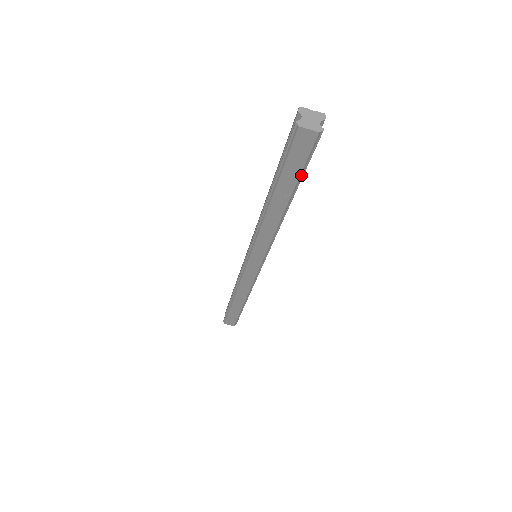
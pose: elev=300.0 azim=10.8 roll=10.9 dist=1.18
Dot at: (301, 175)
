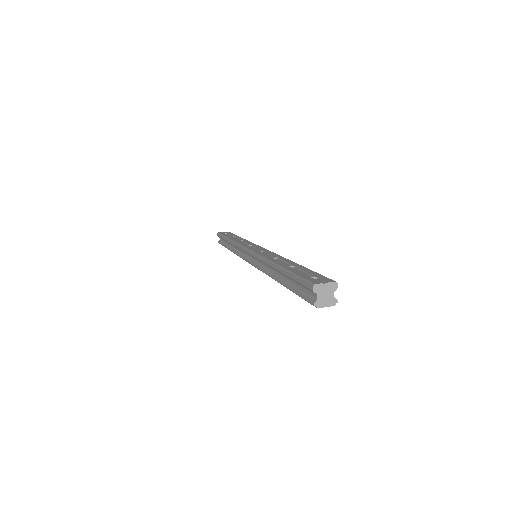
Dot at: occluded
